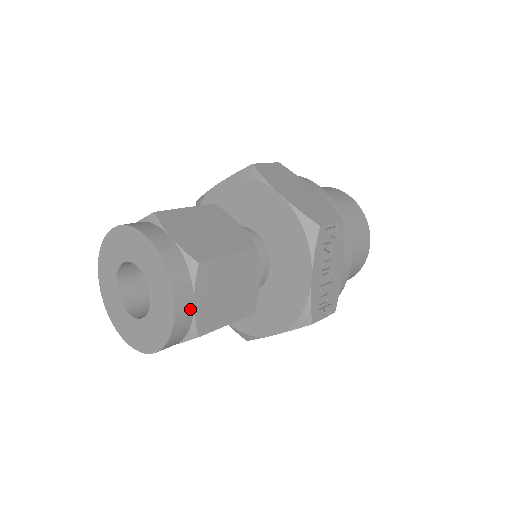
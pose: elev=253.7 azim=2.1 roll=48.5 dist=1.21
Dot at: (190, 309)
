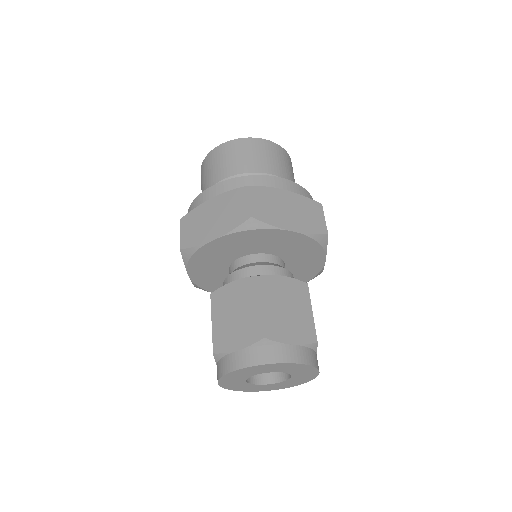
Dot at: occluded
